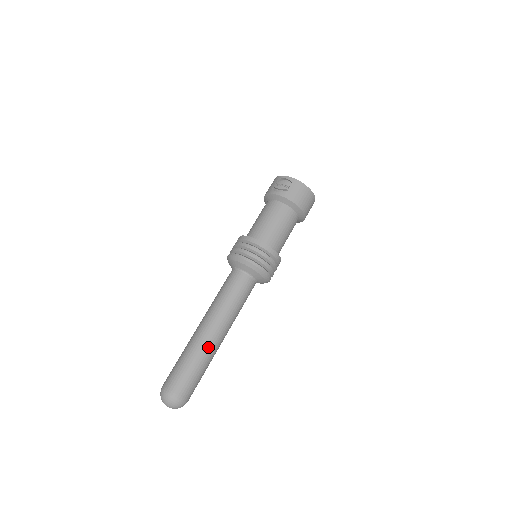
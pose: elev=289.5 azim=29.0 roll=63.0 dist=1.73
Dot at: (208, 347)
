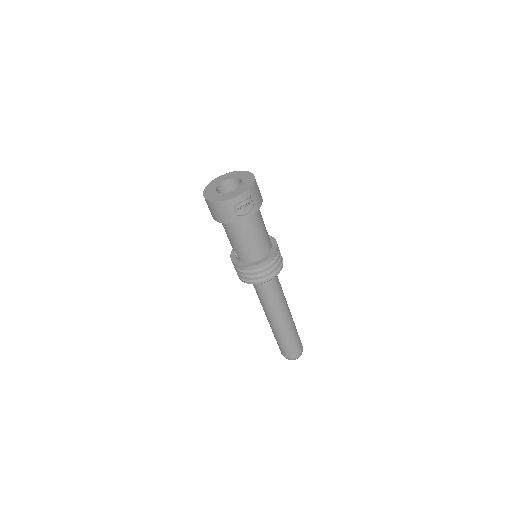
Dot at: (293, 321)
